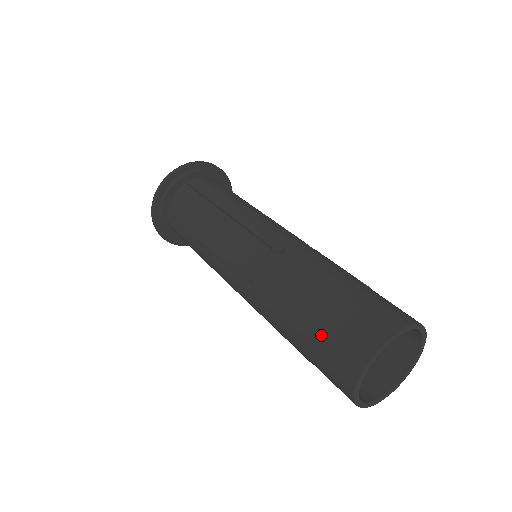
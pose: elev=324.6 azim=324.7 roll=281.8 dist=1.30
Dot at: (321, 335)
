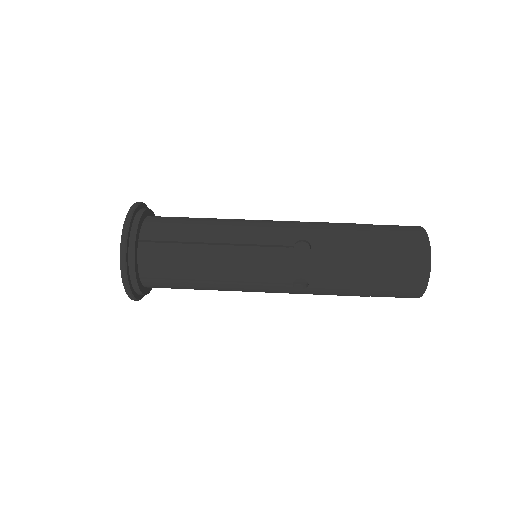
Dot at: (387, 240)
